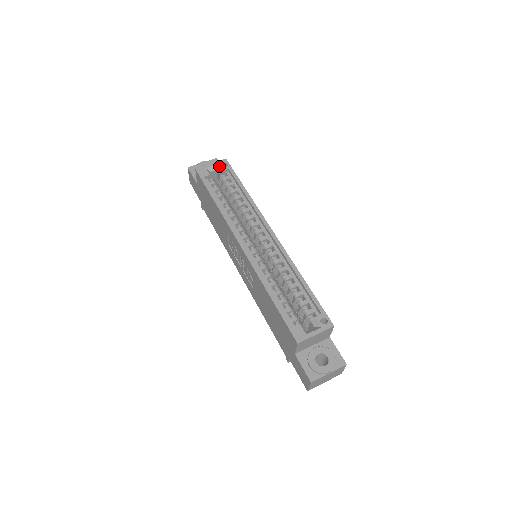
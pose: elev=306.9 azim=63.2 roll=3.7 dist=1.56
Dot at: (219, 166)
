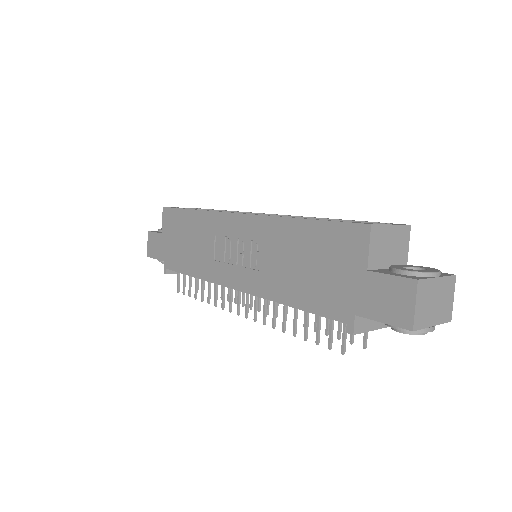
Dot at: (191, 208)
